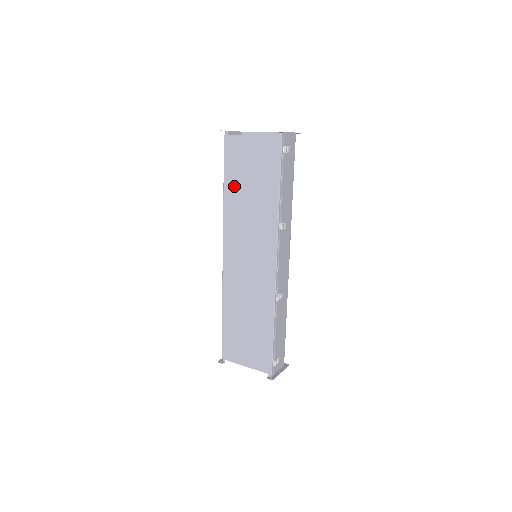
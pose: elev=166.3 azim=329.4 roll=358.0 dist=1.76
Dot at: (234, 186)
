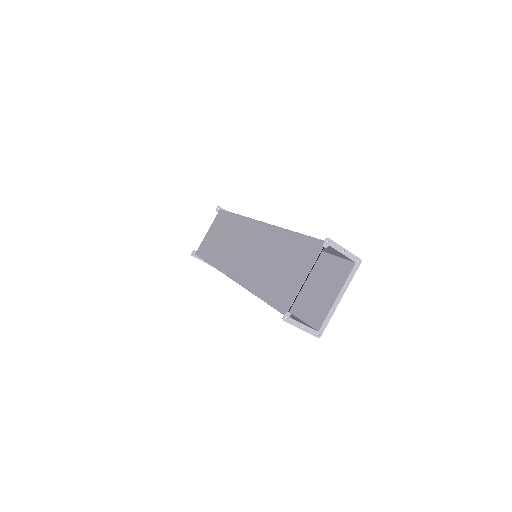
Dot at: (212, 253)
